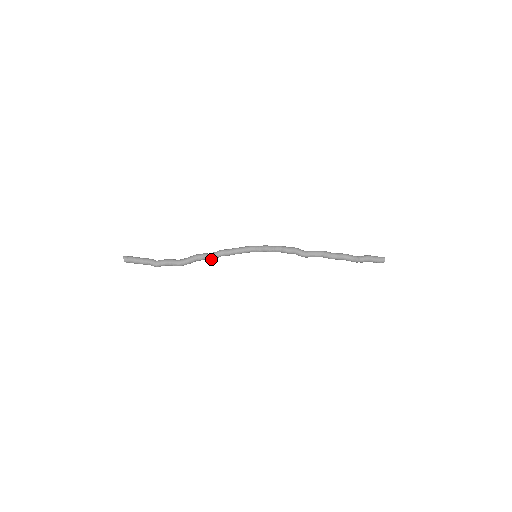
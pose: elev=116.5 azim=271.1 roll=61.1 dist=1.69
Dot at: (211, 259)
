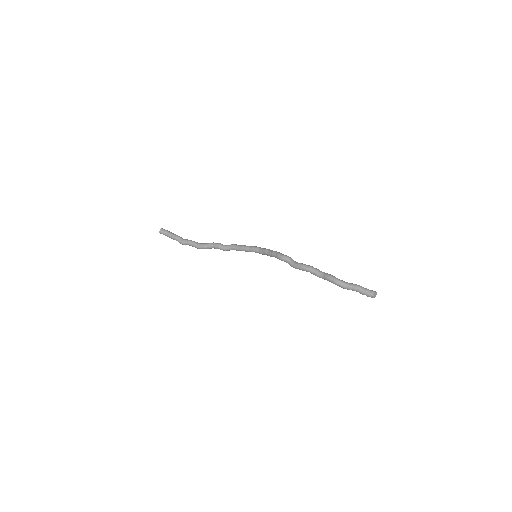
Dot at: (223, 250)
